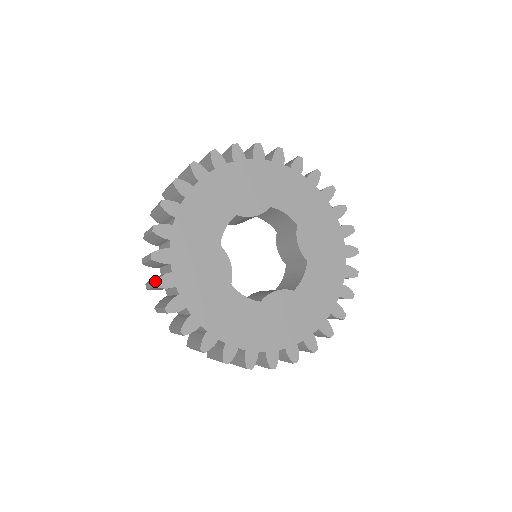
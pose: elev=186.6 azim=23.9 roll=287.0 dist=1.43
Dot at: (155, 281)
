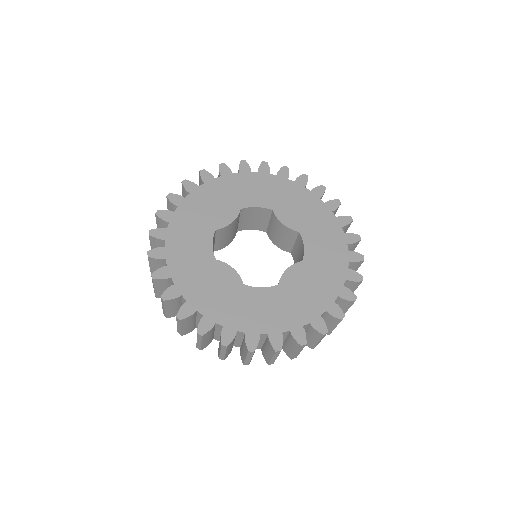
Dot at: (176, 316)
